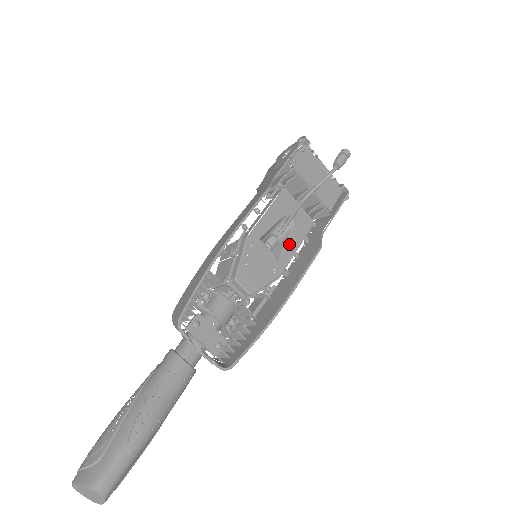
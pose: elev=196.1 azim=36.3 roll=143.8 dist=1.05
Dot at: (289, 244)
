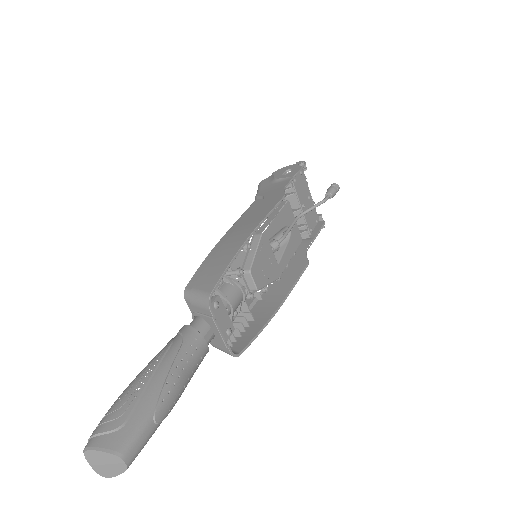
Dot at: (286, 253)
